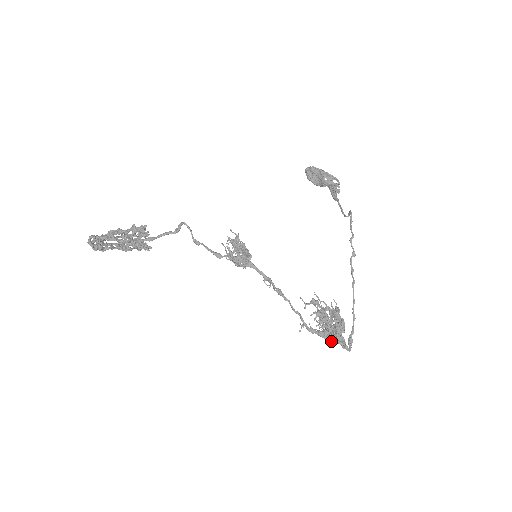
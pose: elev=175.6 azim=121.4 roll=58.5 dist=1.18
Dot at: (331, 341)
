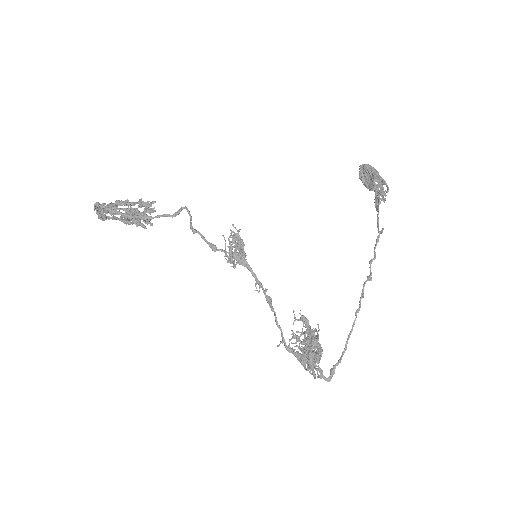
Dot at: (304, 367)
